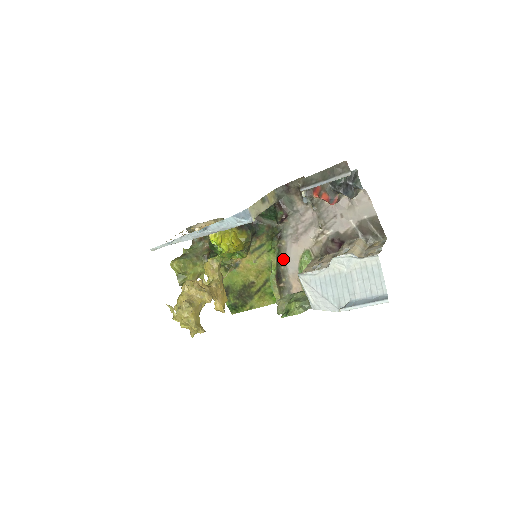
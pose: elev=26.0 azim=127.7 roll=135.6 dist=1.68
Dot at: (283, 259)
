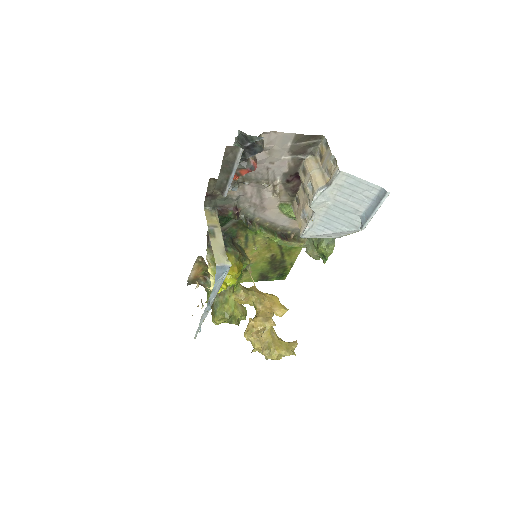
Dot at: (271, 225)
